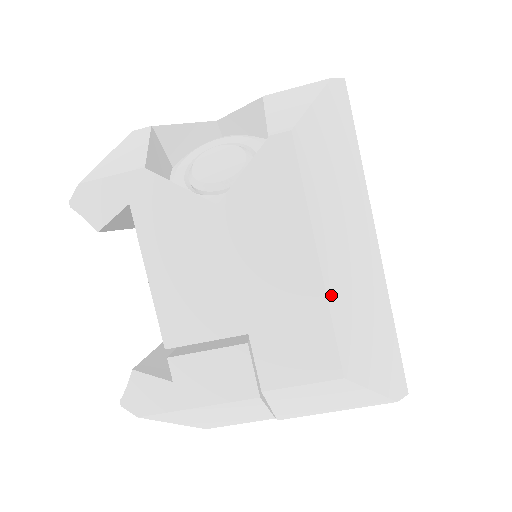
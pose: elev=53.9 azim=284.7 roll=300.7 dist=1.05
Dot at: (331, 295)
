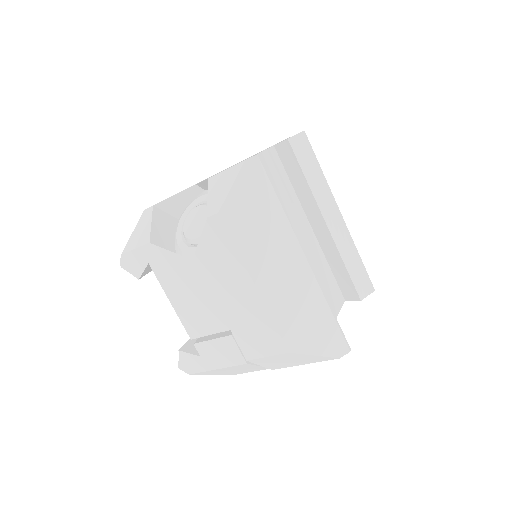
Dot at: (270, 306)
